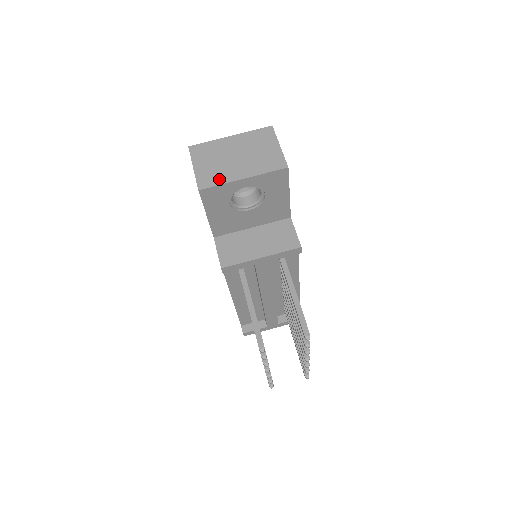
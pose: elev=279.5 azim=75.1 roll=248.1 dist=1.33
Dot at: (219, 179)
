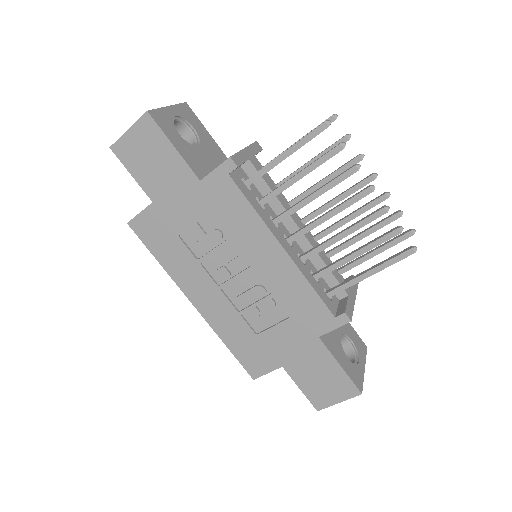
Dot at: occluded
